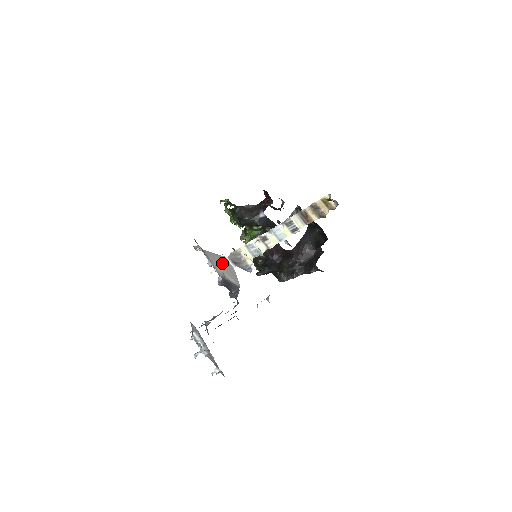
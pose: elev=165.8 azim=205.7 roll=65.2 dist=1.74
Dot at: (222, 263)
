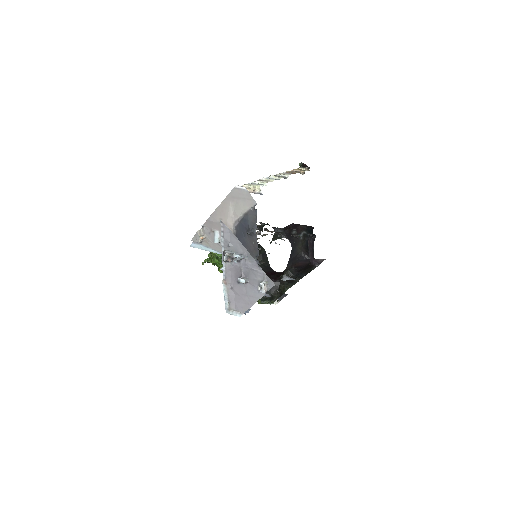
Dot at: (232, 203)
